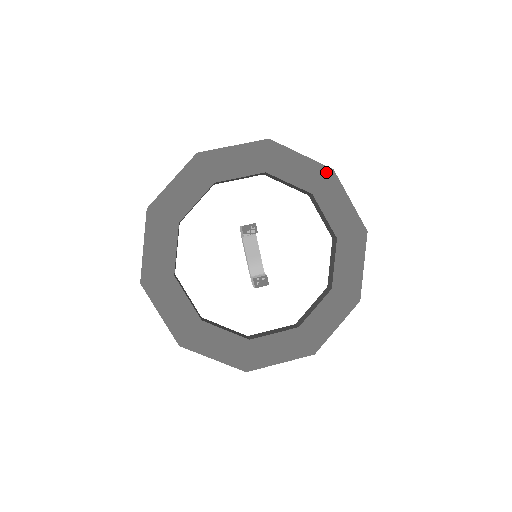
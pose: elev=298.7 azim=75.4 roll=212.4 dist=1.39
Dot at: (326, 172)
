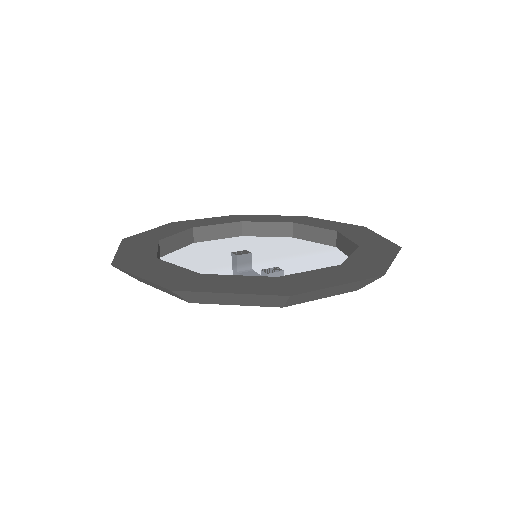
Dot at: (298, 217)
